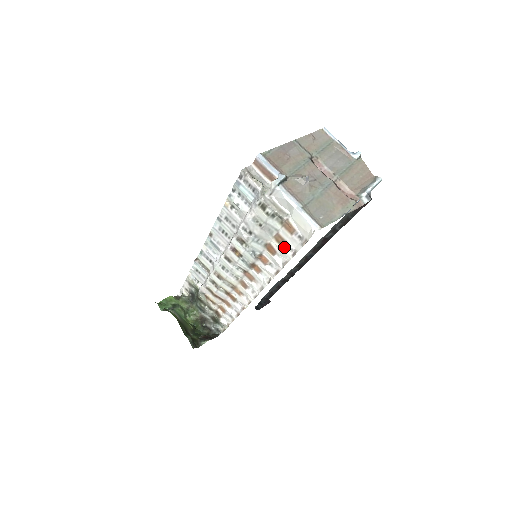
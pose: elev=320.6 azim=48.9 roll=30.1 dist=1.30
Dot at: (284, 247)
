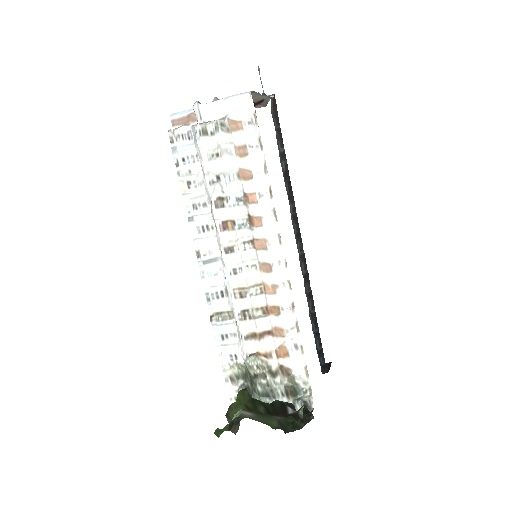
Dot at: (250, 153)
